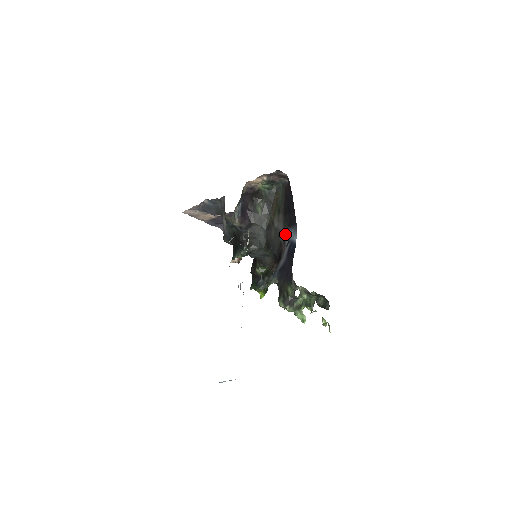
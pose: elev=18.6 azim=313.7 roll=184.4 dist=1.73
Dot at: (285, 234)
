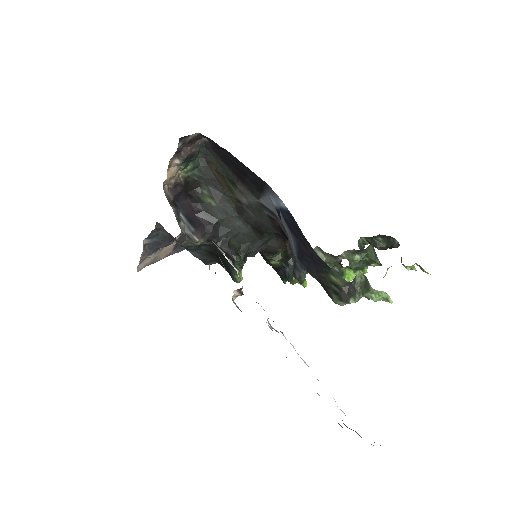
Dot at: (265, 204)
